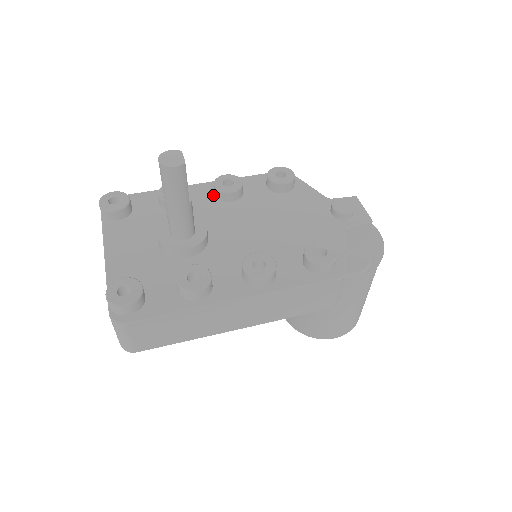
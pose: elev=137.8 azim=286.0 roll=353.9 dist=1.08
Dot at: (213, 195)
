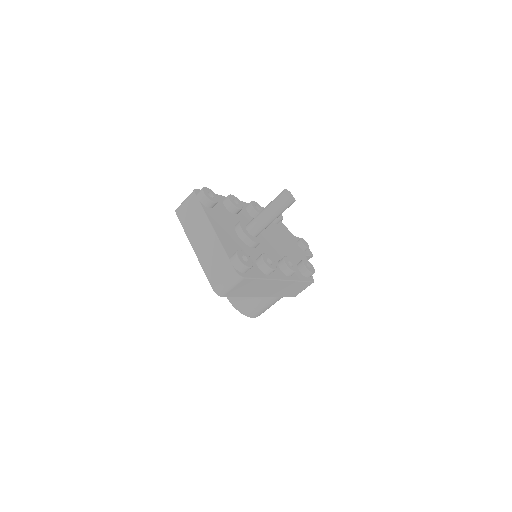
Dot at: (247, 211)
